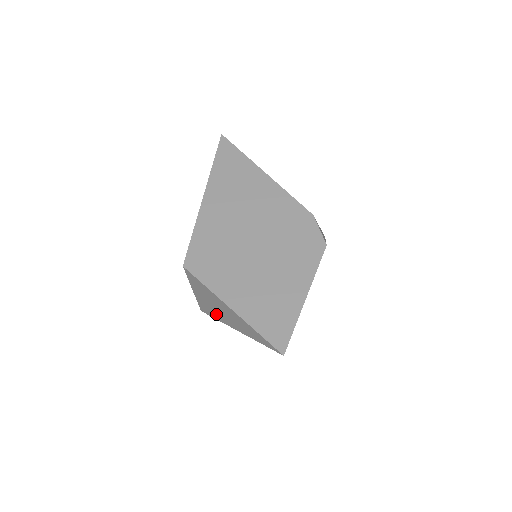
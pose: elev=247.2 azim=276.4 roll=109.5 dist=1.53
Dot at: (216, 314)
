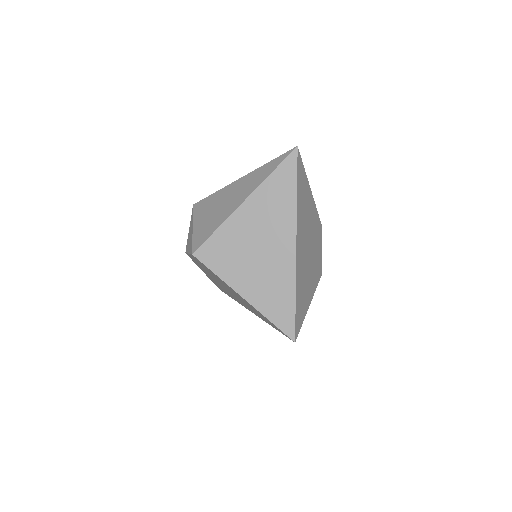
Dot at: (218, 220)
